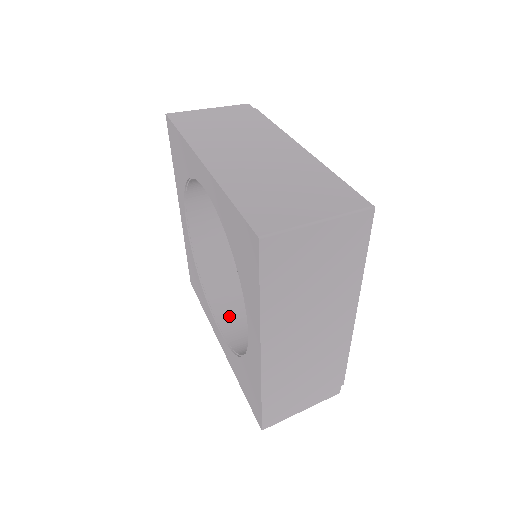
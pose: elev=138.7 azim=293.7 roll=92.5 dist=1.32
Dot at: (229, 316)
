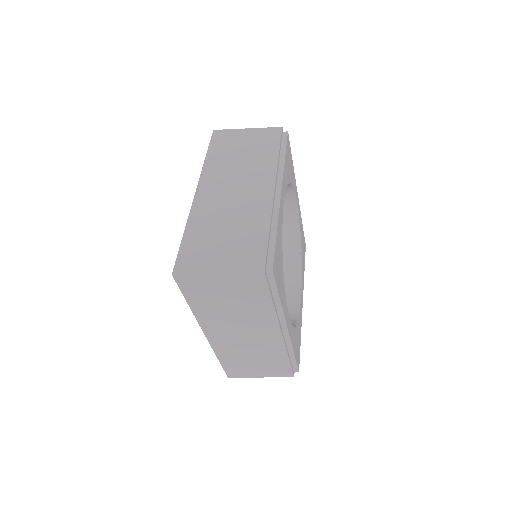
Dot at: occluded
